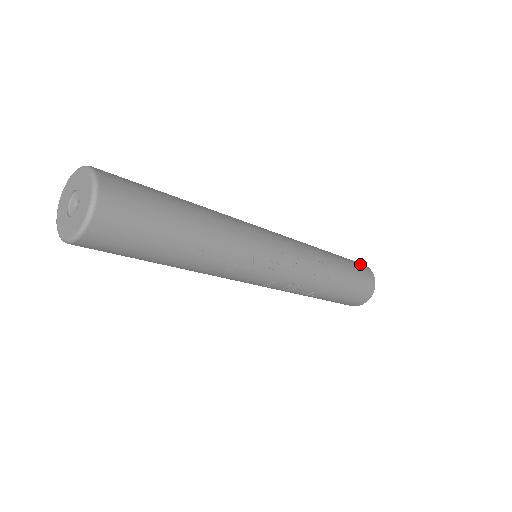
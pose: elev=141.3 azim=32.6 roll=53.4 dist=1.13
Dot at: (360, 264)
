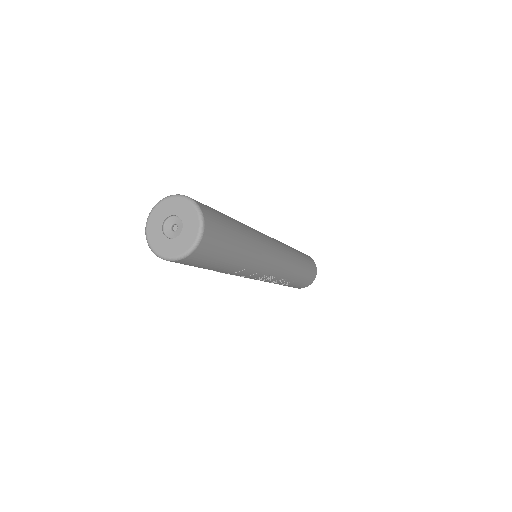
Dot at: (313, 274)
